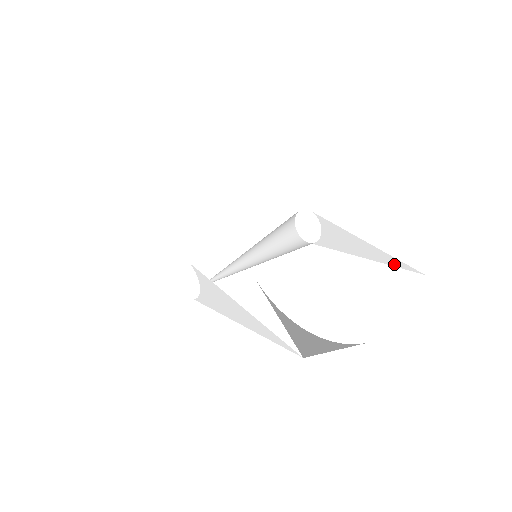
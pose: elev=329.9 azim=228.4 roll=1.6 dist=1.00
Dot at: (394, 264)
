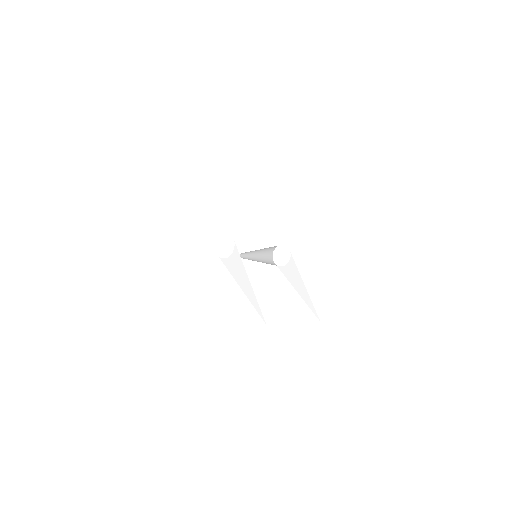
Dot at: (310, 307)
